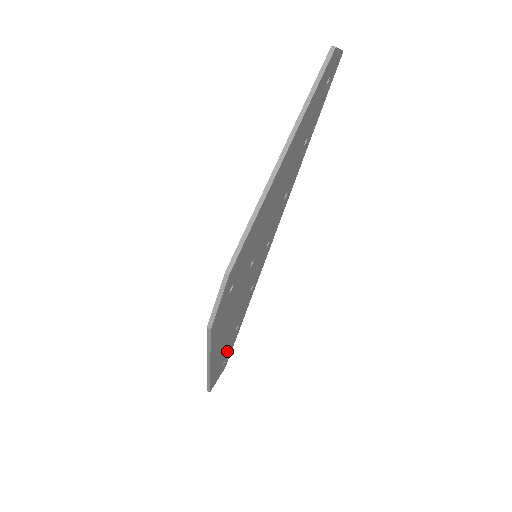
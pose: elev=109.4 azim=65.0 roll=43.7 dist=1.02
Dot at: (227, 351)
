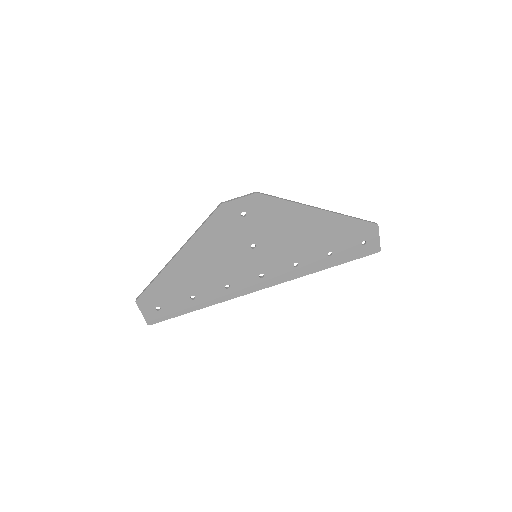
Dot at: (172, 300)
